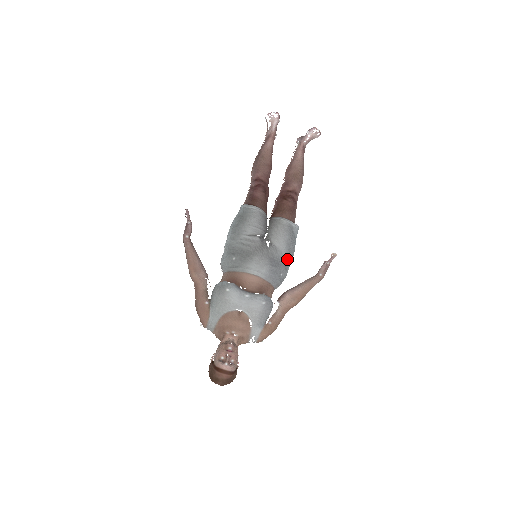
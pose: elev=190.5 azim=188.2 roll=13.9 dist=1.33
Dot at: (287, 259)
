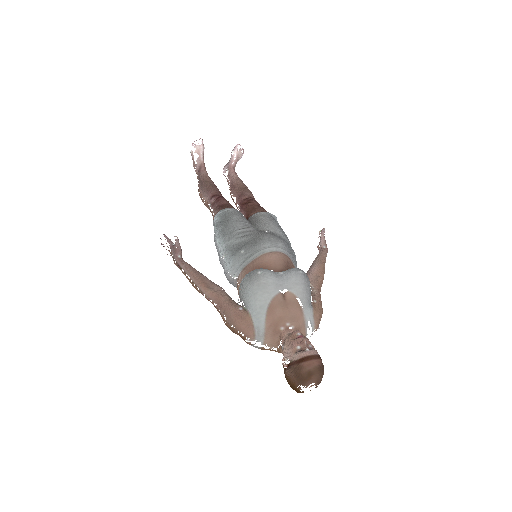
Dot at: (288, 241)
